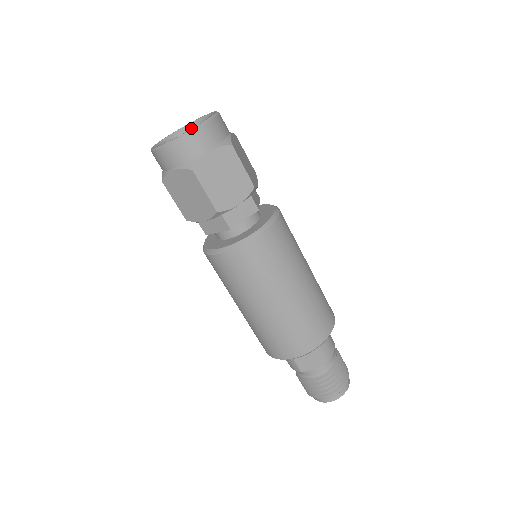
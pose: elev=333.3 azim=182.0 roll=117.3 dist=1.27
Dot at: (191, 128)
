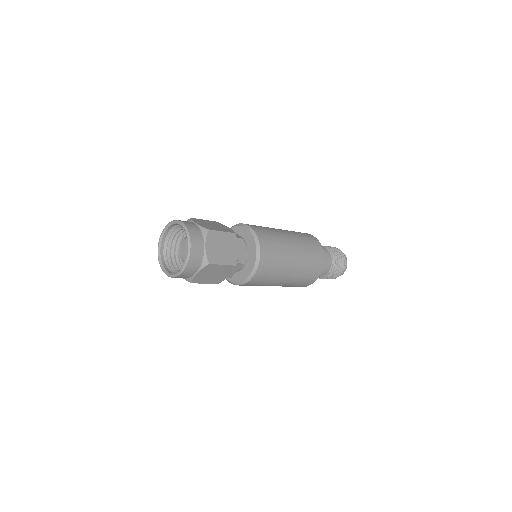
Dot at: (175, 225)
